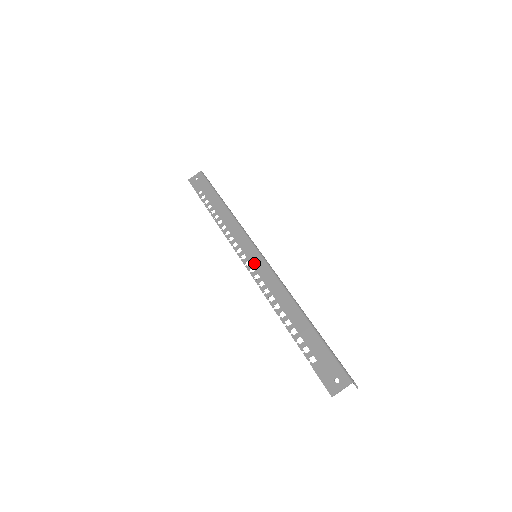
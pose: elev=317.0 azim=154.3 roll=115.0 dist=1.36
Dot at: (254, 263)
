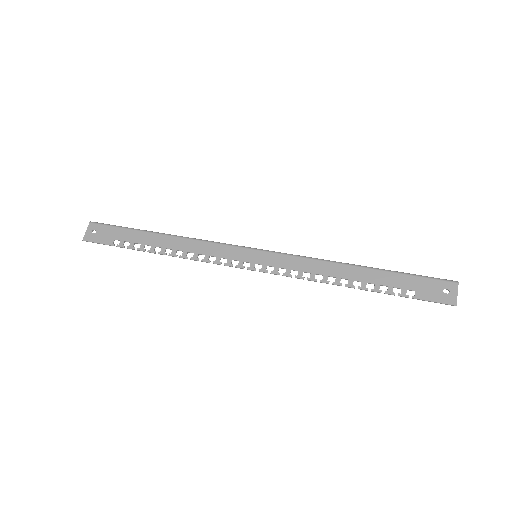
Dot at: (265, 262)
